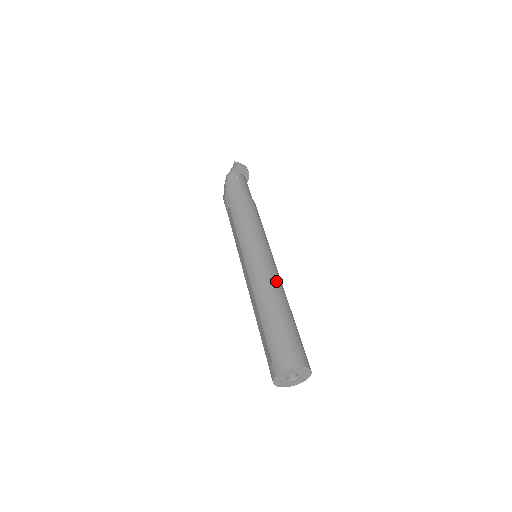
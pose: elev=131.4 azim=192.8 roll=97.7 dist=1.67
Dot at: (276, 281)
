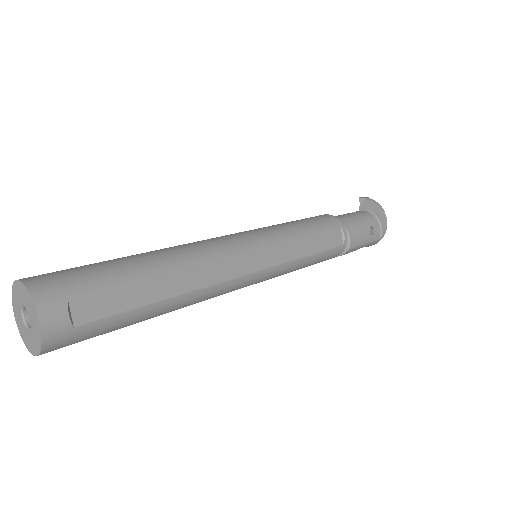
Dot at: (200, 245)
